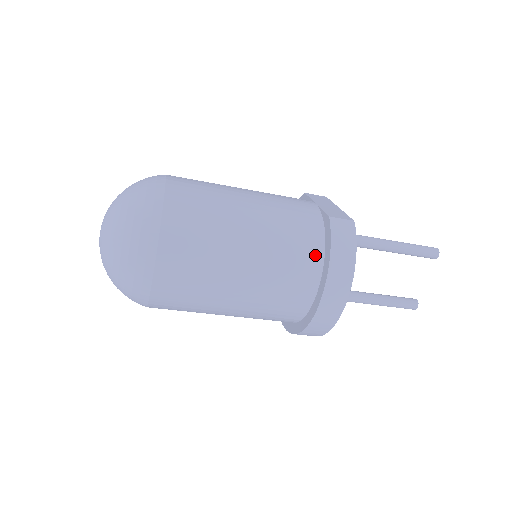
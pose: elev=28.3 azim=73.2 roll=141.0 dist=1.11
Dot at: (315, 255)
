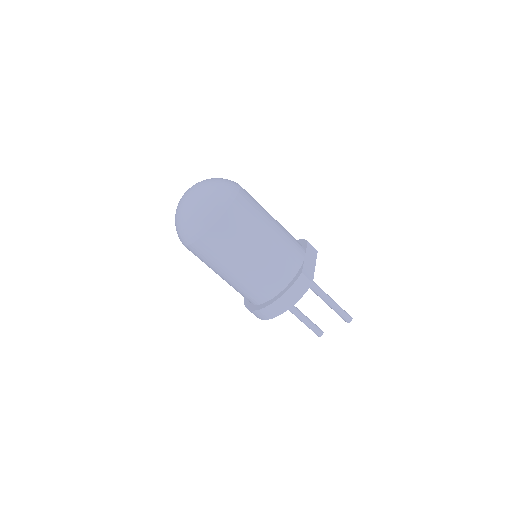
Dot at: (280, 285)
